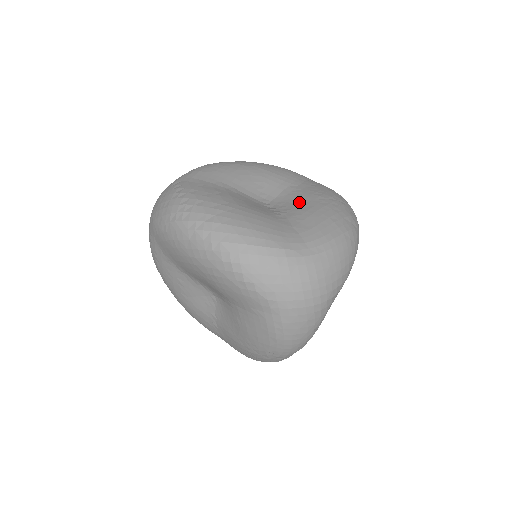
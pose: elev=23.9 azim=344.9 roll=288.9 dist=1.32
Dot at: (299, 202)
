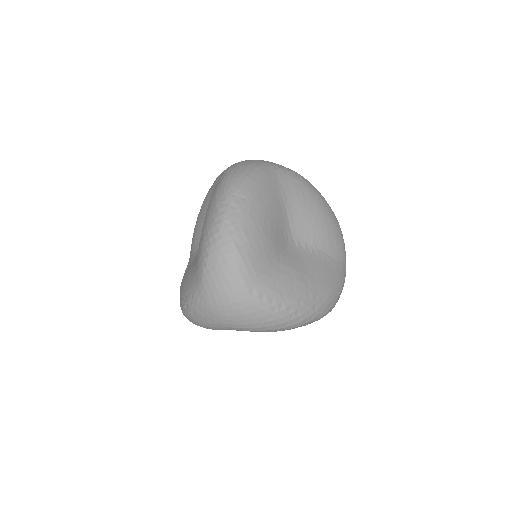
Dot at: (309, 223)
